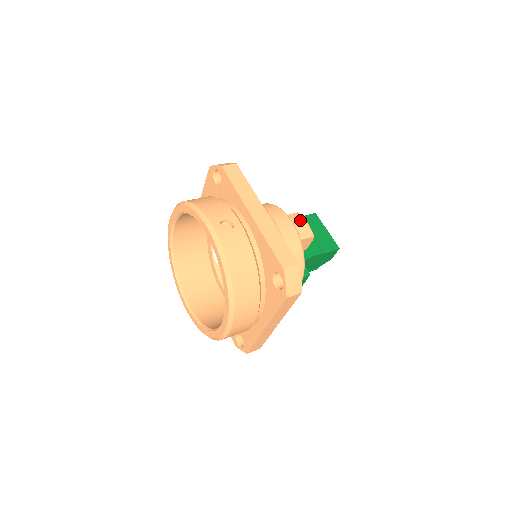
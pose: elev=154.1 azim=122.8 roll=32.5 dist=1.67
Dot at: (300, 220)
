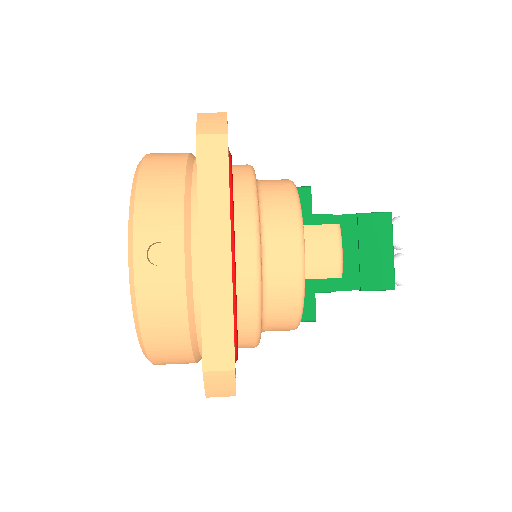
Dot at: (329, 243)
